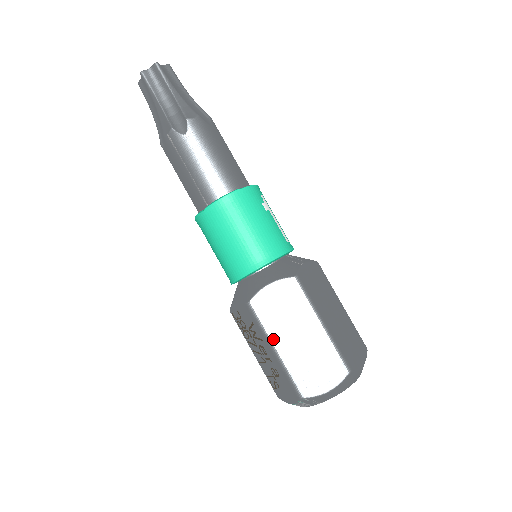
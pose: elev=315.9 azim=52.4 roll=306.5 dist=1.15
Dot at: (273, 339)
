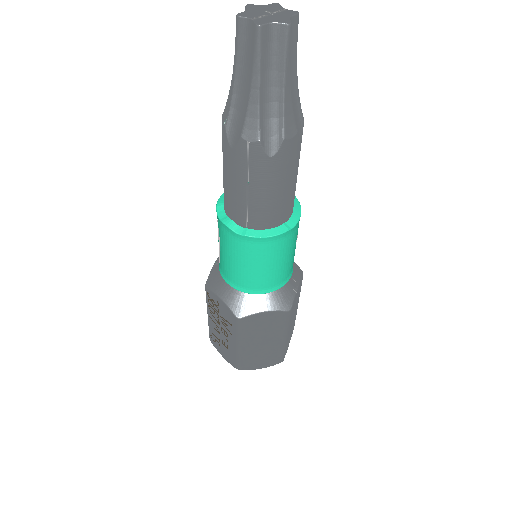
Dot at: (243, 341)
